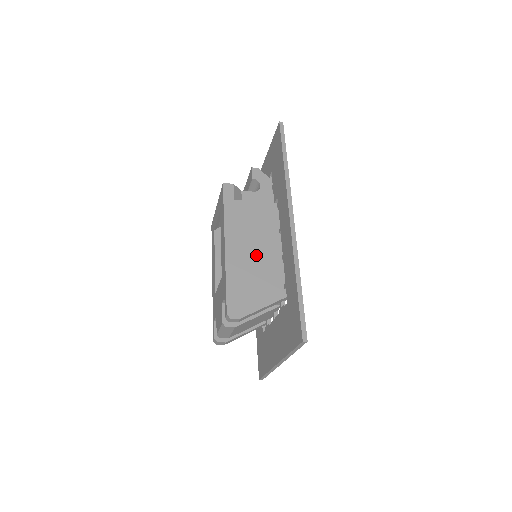
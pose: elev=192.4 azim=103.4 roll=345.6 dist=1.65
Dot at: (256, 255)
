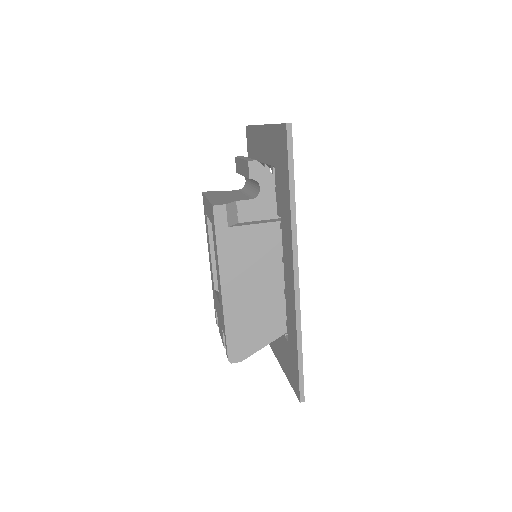
Dot at: (256, 293)
